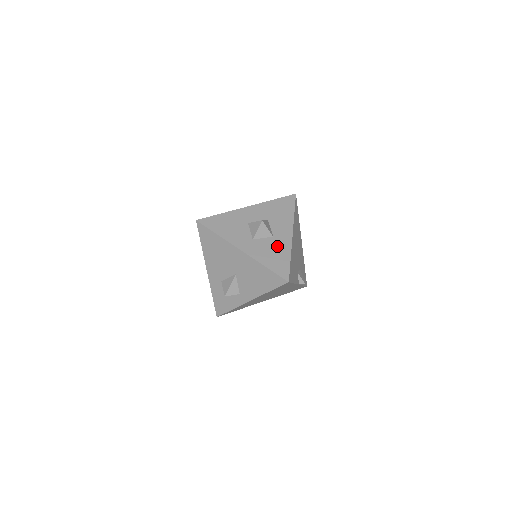
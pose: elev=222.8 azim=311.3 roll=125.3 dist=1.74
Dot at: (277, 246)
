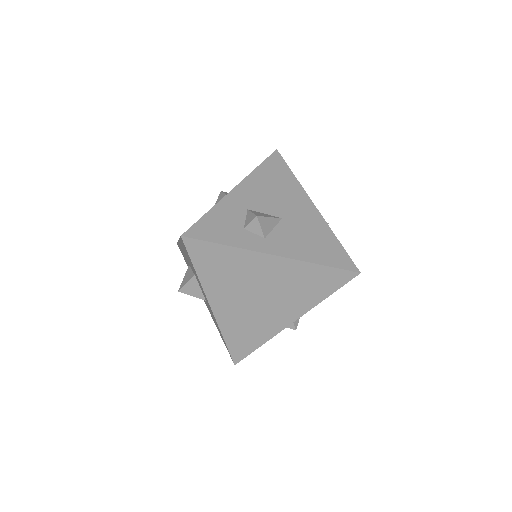
Dot at: occluded
